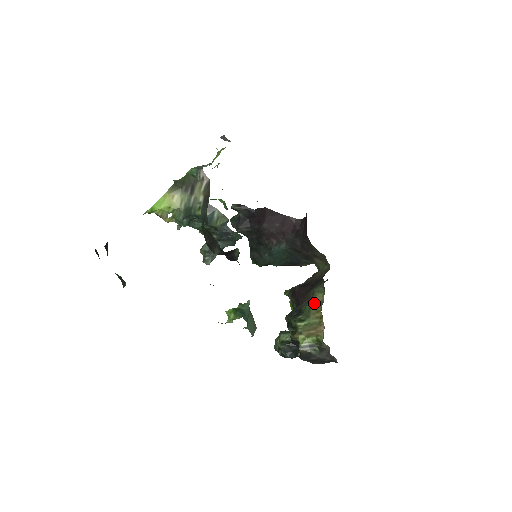
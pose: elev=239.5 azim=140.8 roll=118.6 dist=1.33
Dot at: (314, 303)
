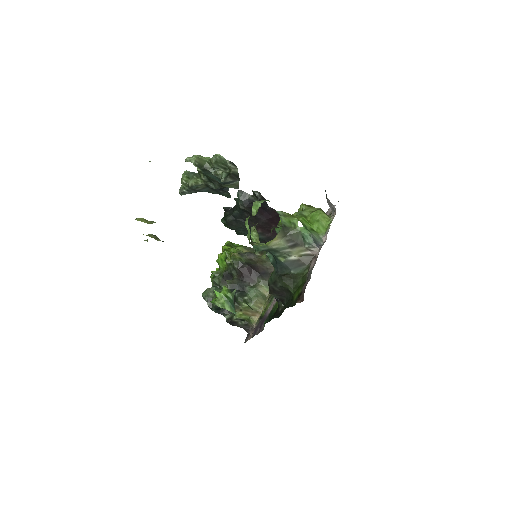
Dot at: (260, 294)
